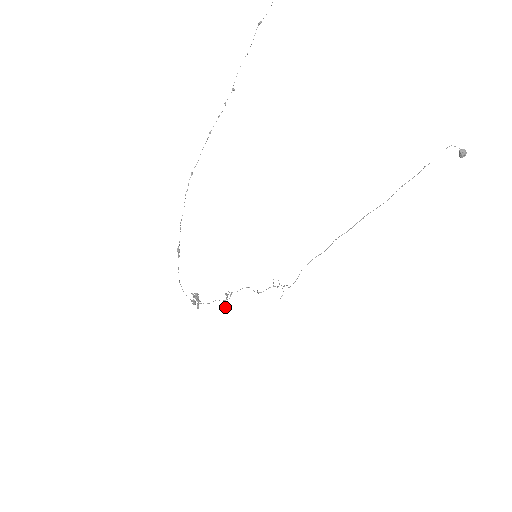
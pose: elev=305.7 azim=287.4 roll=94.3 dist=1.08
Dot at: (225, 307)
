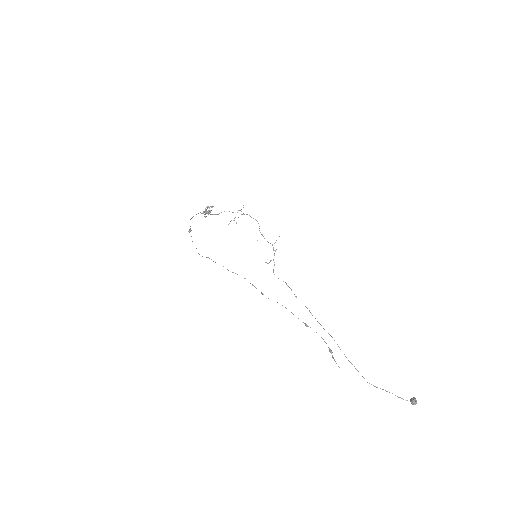
Dot at: (231, 220)
